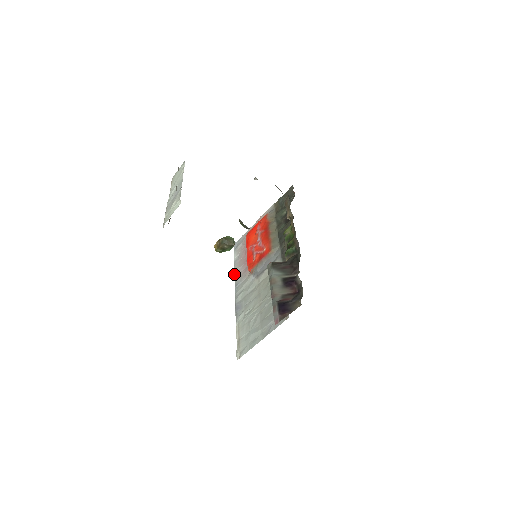
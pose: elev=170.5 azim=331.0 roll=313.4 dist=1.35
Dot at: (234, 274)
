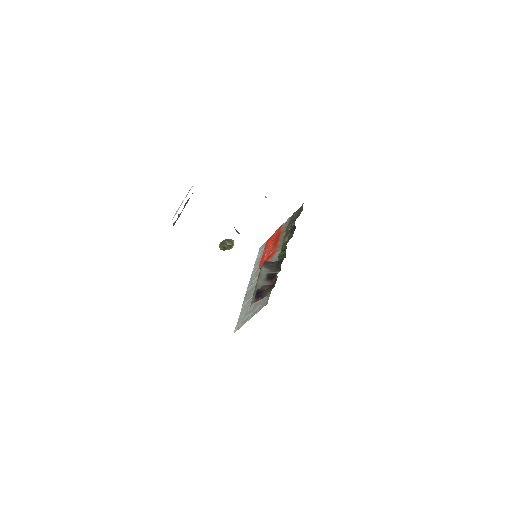
Dot at: (252, 271)
